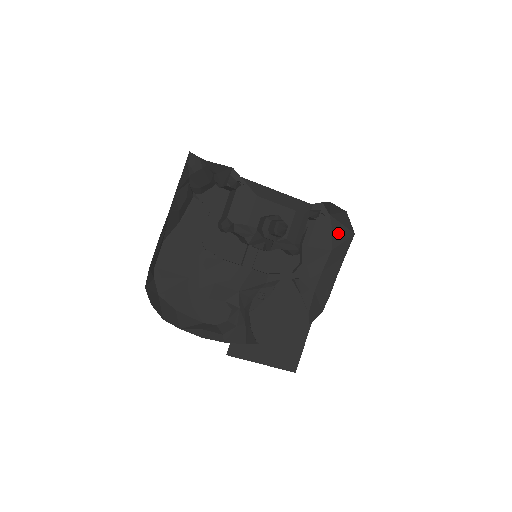
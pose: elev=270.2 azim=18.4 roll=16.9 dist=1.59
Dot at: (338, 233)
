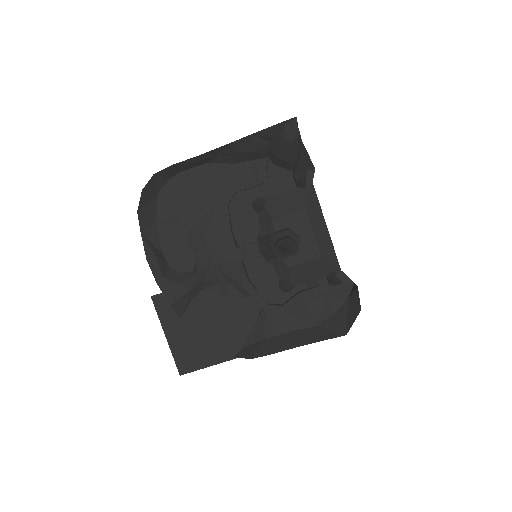
Dot at: (336, 319)
